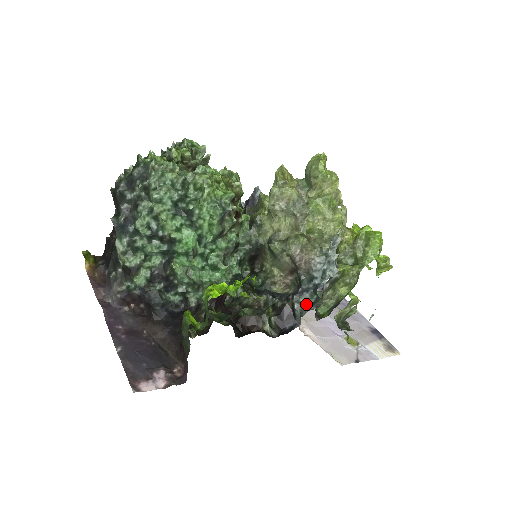
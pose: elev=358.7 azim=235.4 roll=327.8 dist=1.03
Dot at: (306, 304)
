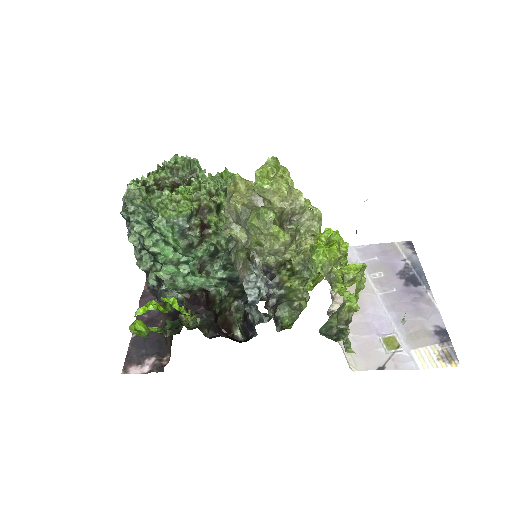
Dot at: (258, 316)
